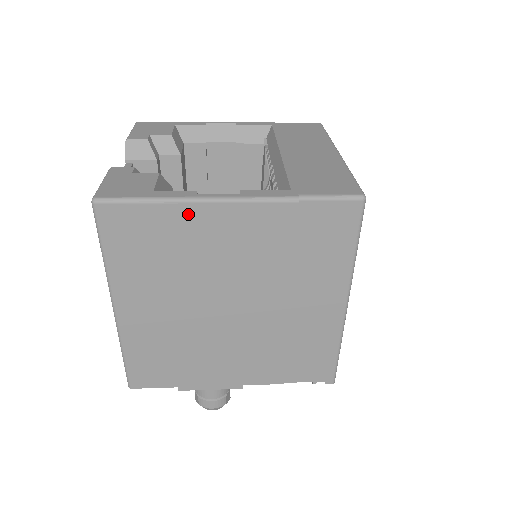
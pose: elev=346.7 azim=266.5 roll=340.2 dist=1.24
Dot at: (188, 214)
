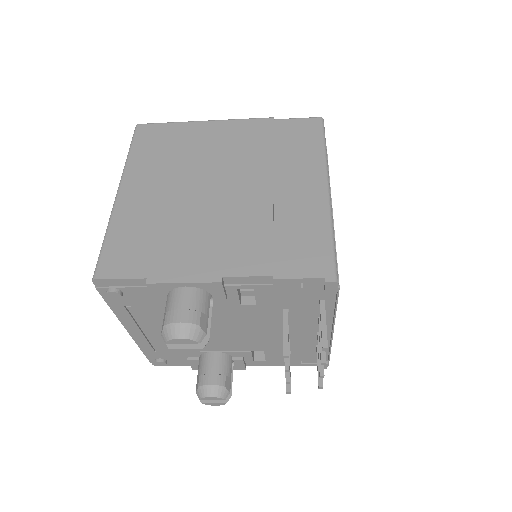
Dot at: (197, 127)
